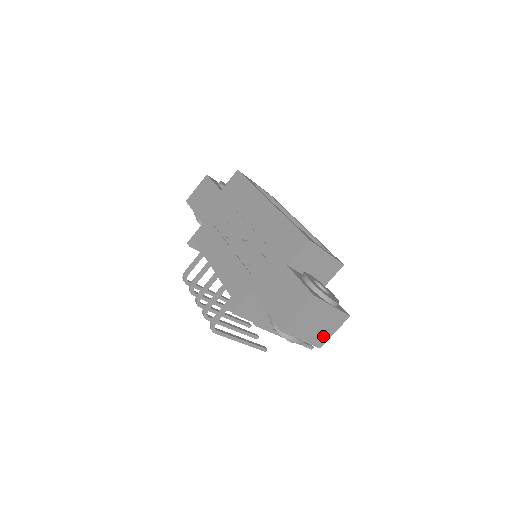
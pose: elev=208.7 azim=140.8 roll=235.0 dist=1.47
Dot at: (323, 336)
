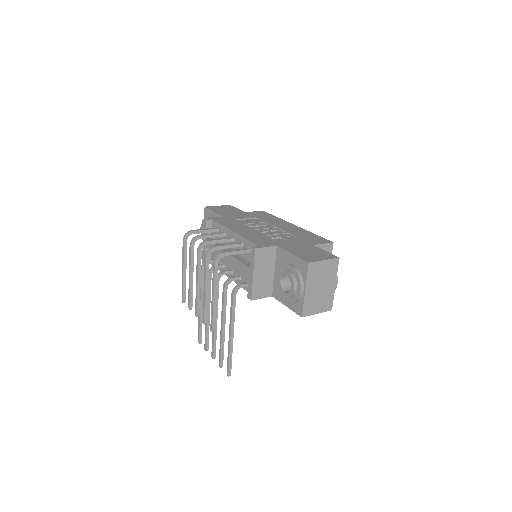
Dot at: (312, 307)
